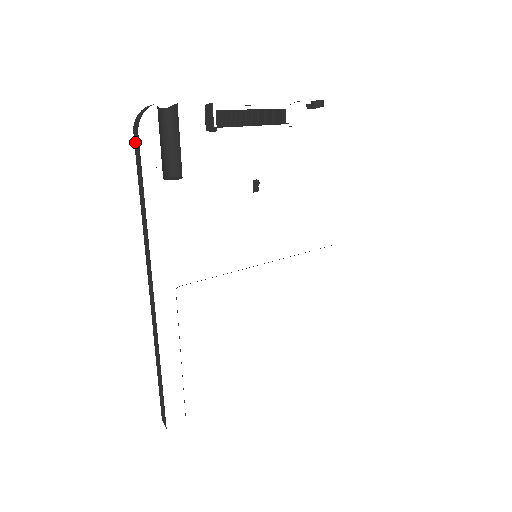
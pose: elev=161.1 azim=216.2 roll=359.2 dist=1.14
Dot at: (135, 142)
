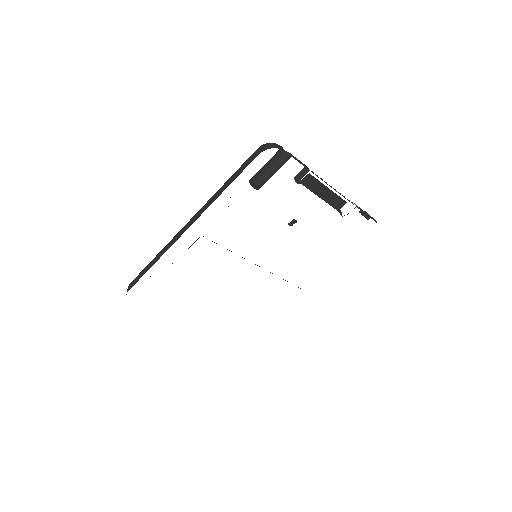
Dot at: (253, 155)
